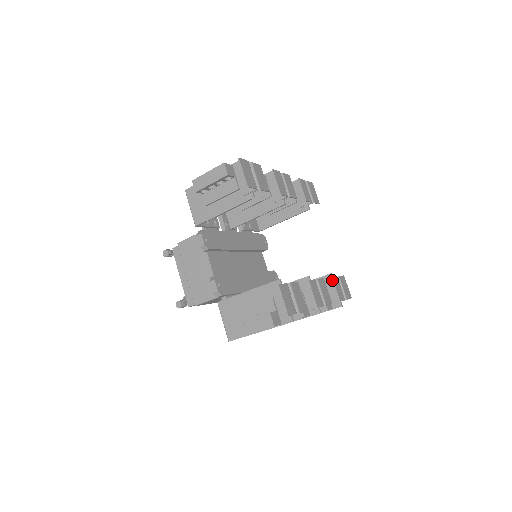
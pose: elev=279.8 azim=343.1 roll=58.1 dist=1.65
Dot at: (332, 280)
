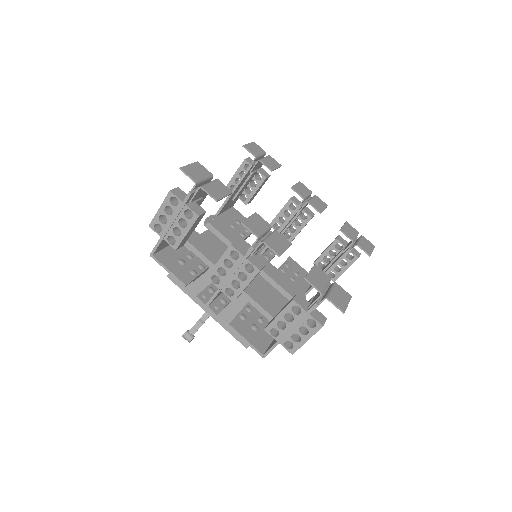
Dot at: (313, 266)
